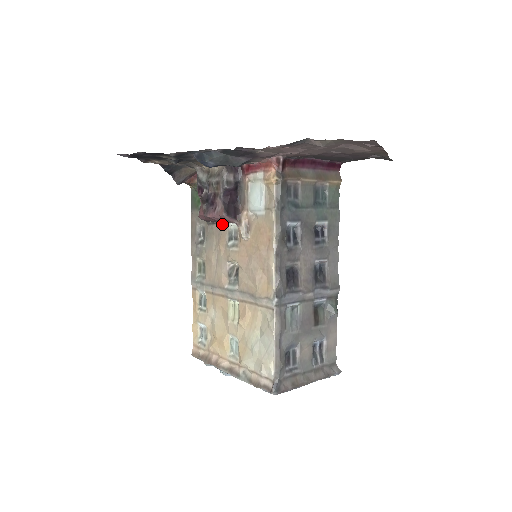
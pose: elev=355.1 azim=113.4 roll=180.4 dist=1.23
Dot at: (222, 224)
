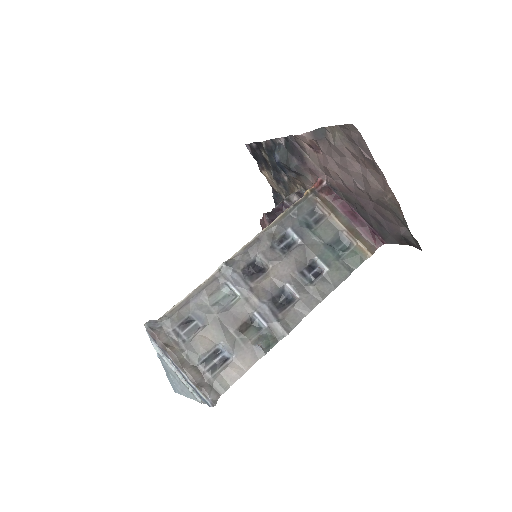
Dot at: occluded
